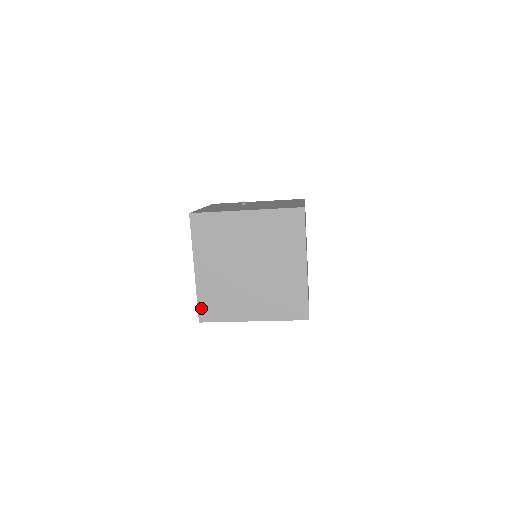
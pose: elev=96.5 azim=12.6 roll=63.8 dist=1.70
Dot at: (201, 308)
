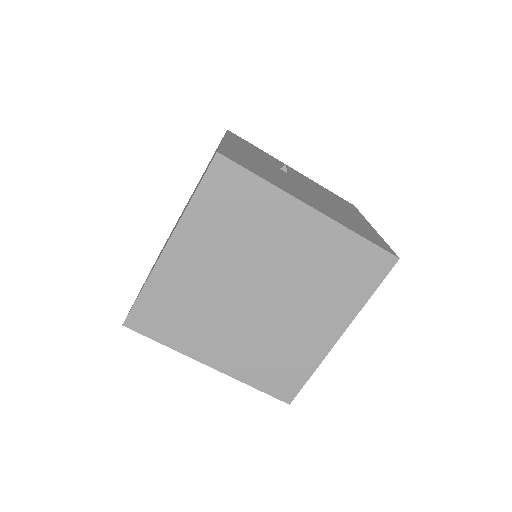
Dot at: (139, 307)
